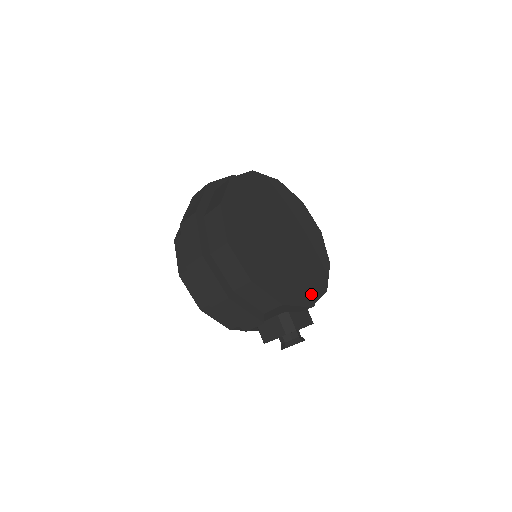
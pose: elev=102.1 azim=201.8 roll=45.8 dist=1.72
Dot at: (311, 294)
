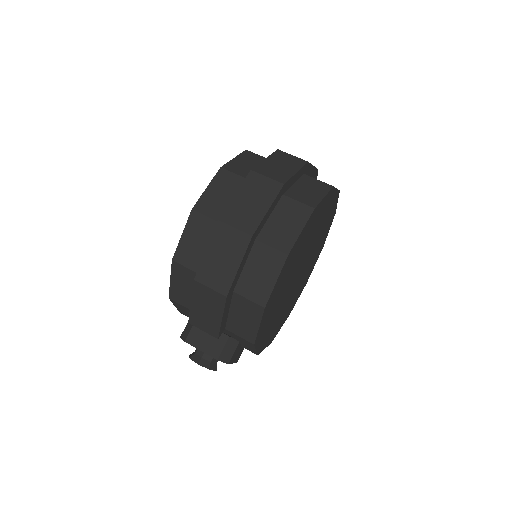
Dot at: (266, 342)
